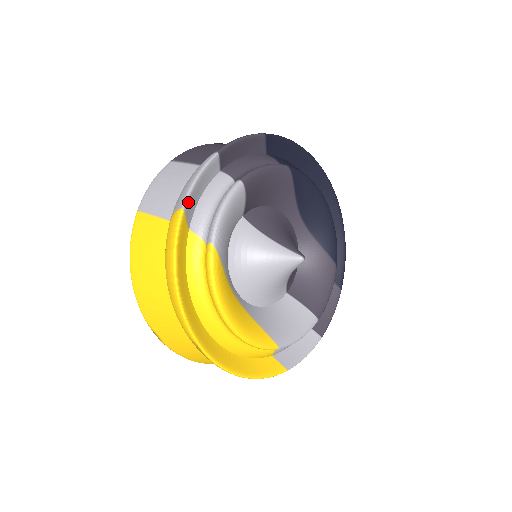
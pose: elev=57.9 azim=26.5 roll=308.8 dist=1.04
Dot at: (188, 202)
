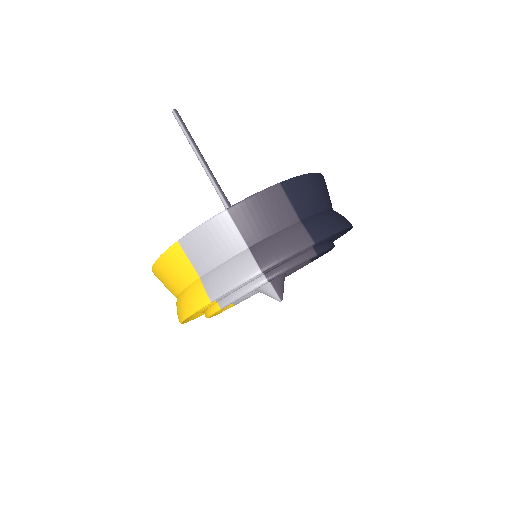
Dot at: (218, 297)
